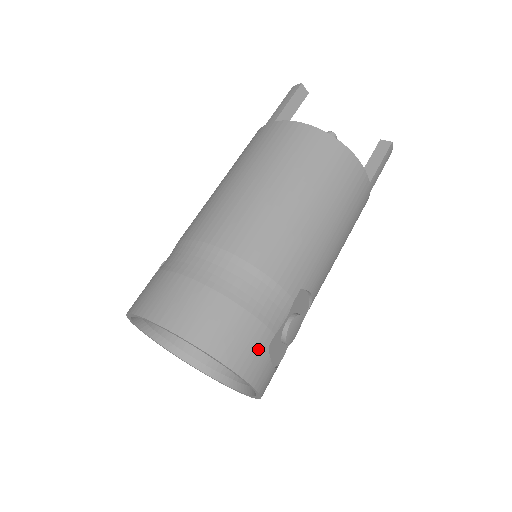
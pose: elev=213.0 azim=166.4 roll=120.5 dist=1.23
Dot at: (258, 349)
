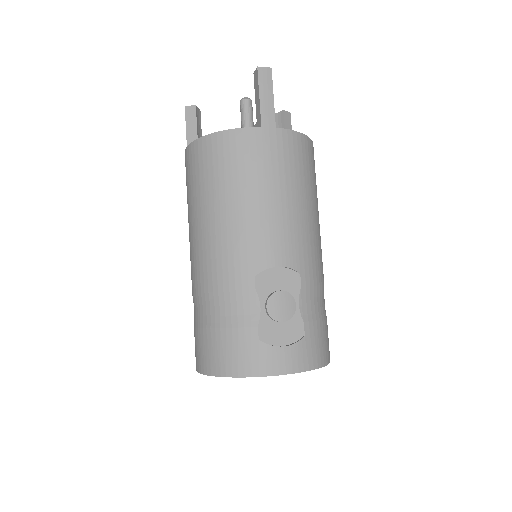
Dot at: (250, 348)
